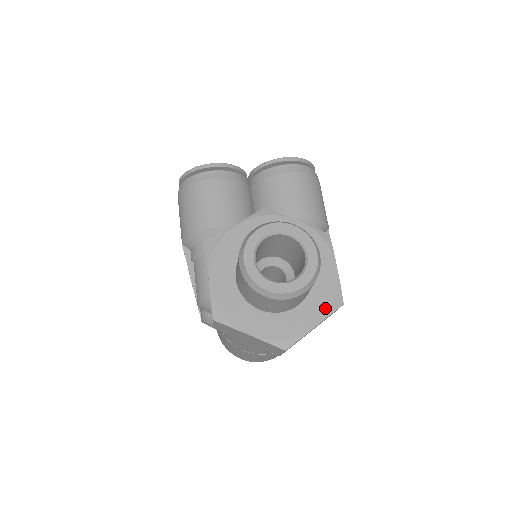
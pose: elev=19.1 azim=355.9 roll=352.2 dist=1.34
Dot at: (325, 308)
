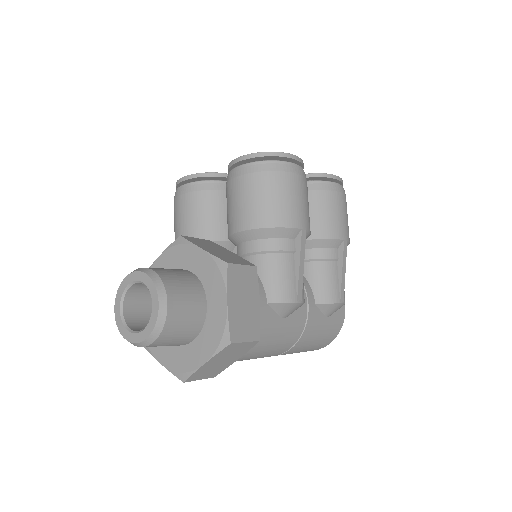
Dot at: (213, 346)
